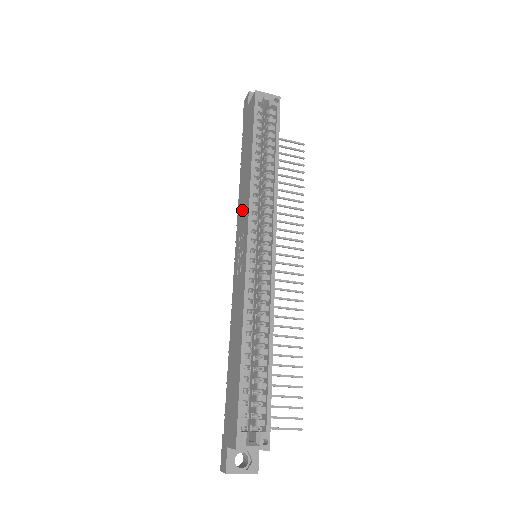
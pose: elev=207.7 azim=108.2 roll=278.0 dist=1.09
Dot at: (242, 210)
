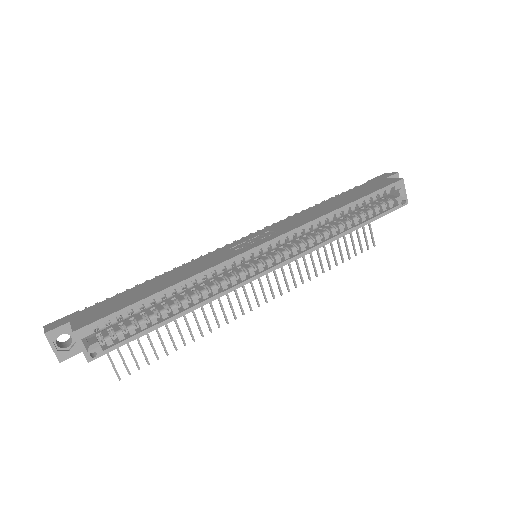
Dot at: (291, 222)
